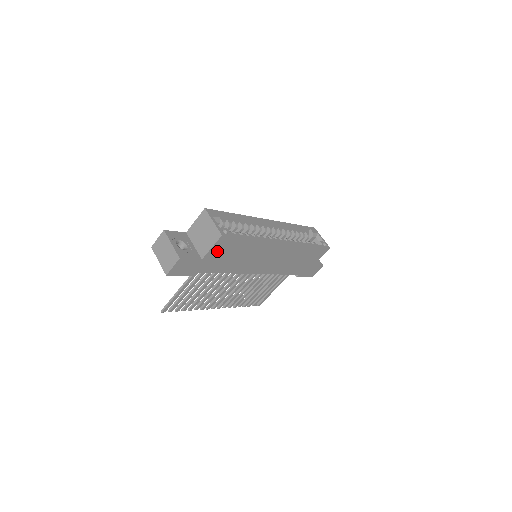
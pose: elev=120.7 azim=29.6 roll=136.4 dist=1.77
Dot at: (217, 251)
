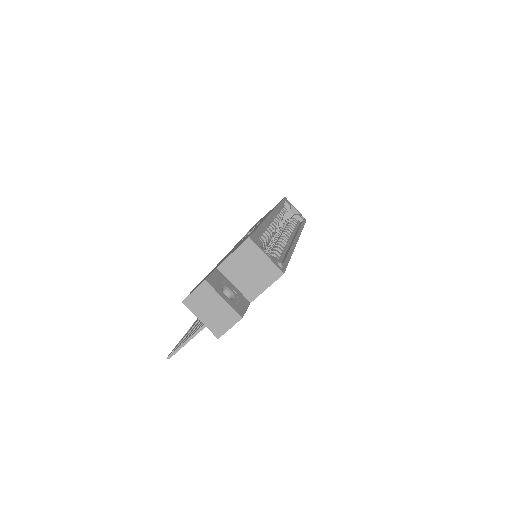
Dot at: occluded
